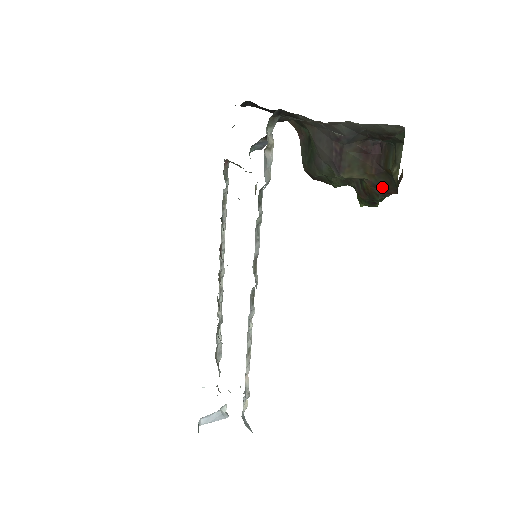
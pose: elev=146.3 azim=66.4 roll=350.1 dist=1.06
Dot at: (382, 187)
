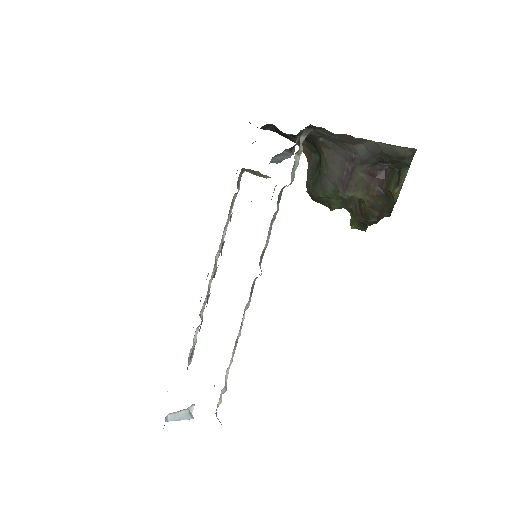
Dot at: (378, 209)
